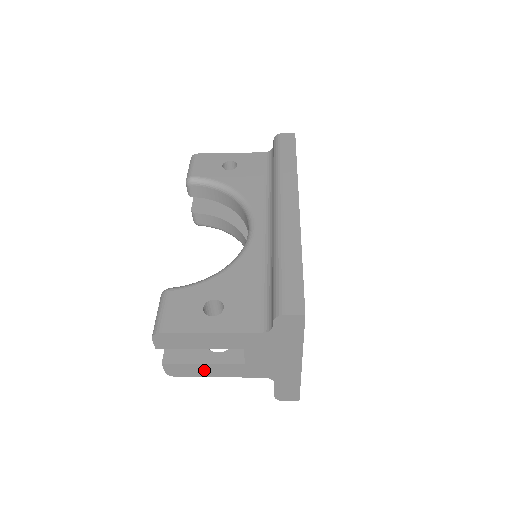
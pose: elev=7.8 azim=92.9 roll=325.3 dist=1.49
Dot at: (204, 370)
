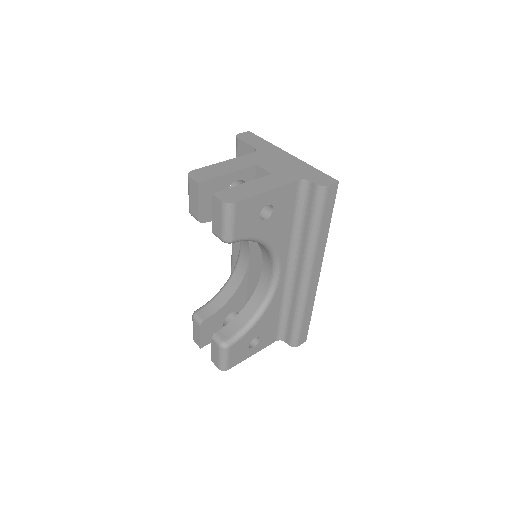
Dot at: occluded
